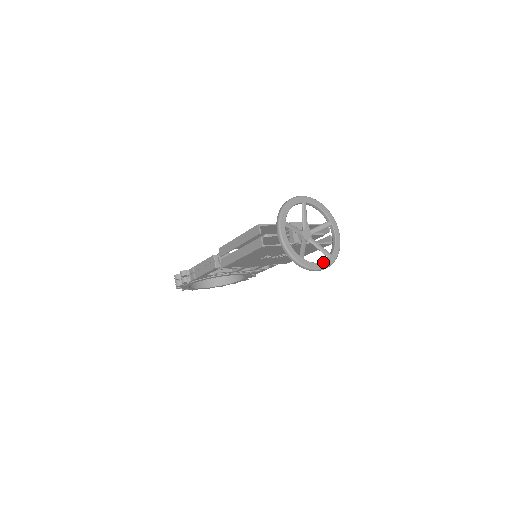
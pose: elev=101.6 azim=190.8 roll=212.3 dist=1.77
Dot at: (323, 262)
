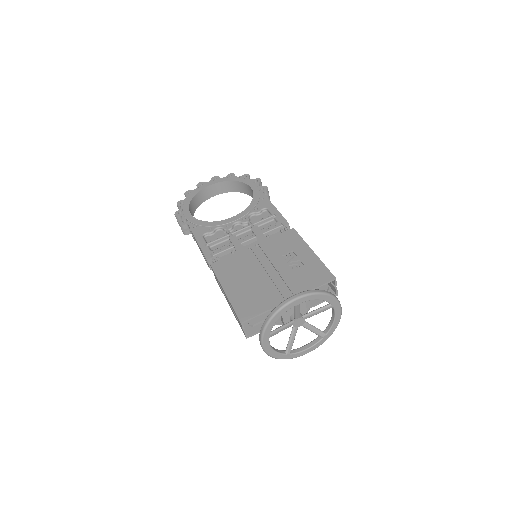
Dot at: (314, 346)
